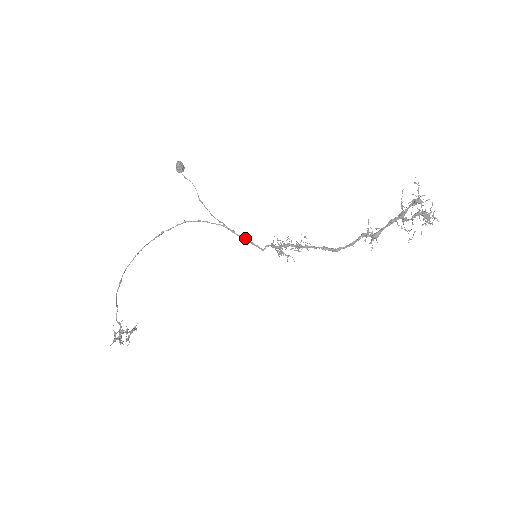
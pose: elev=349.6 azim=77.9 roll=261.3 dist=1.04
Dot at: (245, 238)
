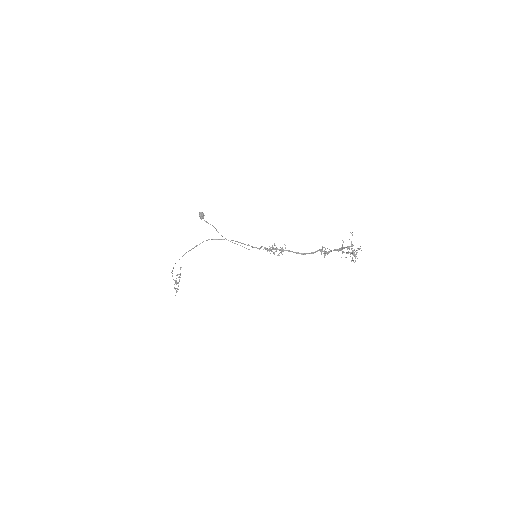
Dot at: (248, 245)
